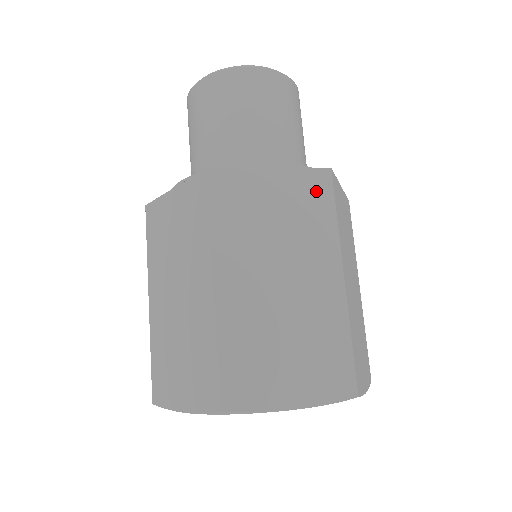
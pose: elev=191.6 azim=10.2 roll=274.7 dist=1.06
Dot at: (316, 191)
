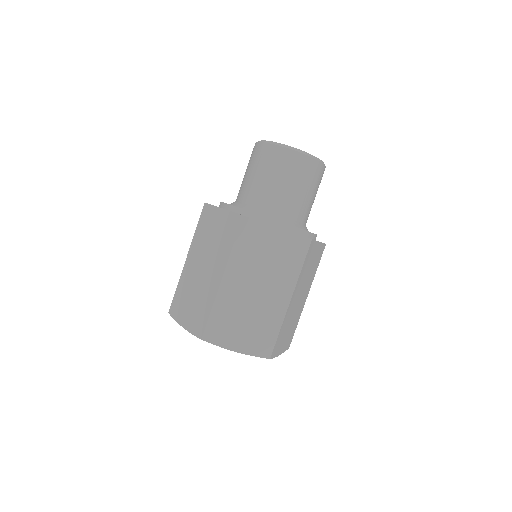
Dot at: (298, 249)
